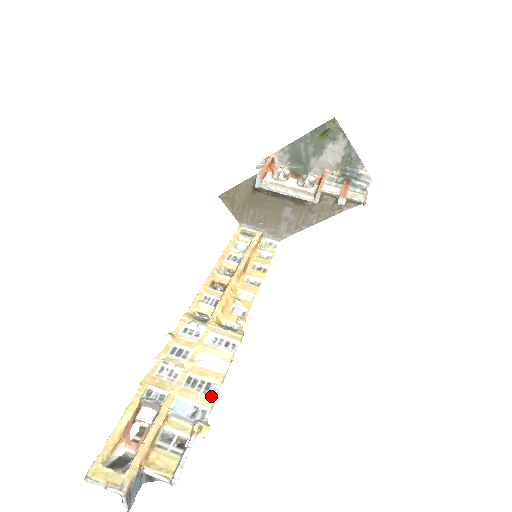
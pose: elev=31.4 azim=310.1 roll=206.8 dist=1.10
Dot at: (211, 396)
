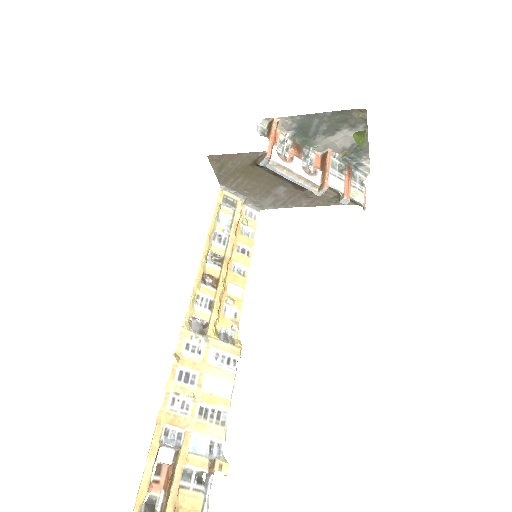
Dot at: (223, 427)
